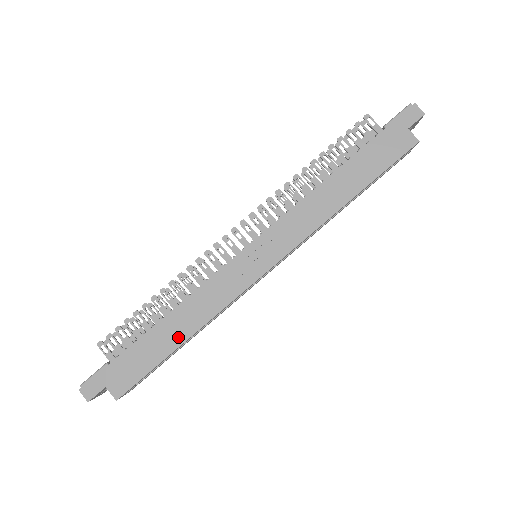
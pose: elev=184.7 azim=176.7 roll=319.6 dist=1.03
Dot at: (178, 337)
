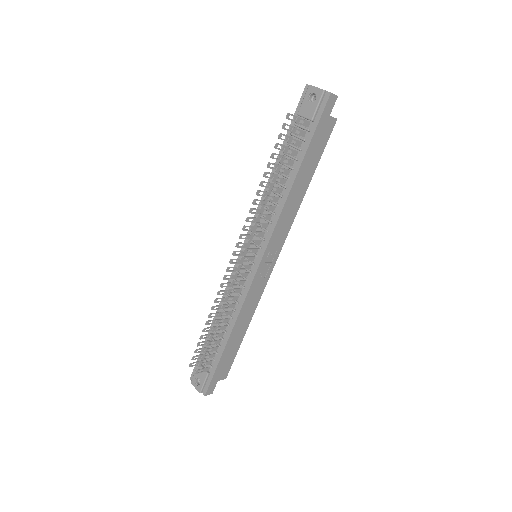
Dot at: (243, 332)
